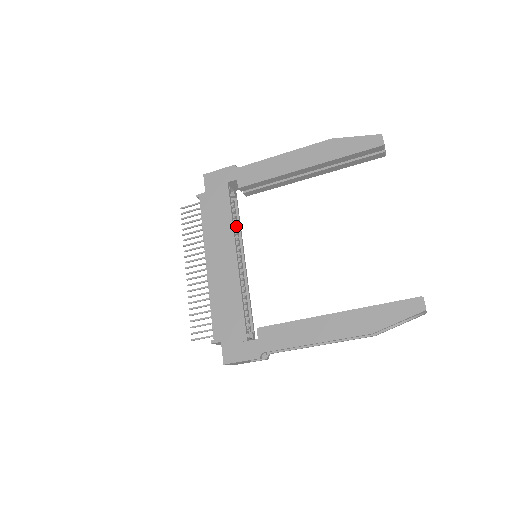
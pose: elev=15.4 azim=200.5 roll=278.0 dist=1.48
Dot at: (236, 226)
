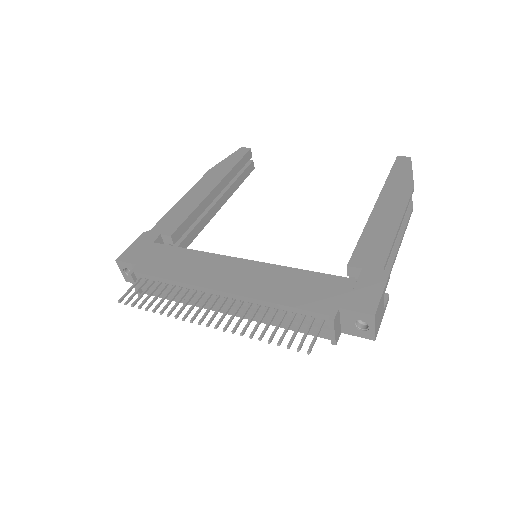
Dot at: occluded
